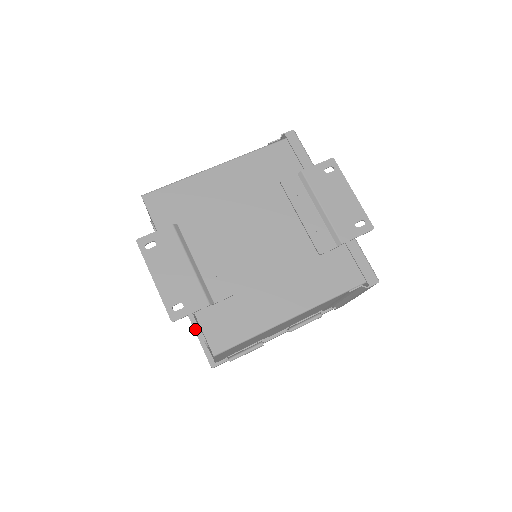
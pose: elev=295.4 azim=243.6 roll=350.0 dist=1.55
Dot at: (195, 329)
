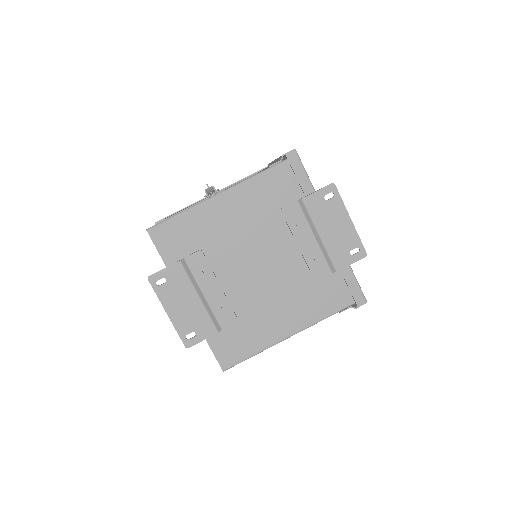
Dot at: occluded
